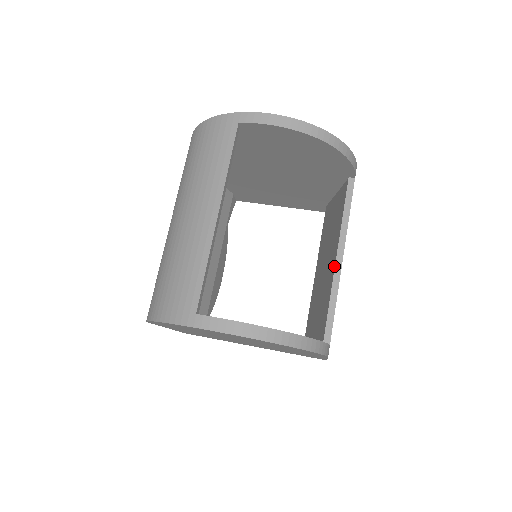
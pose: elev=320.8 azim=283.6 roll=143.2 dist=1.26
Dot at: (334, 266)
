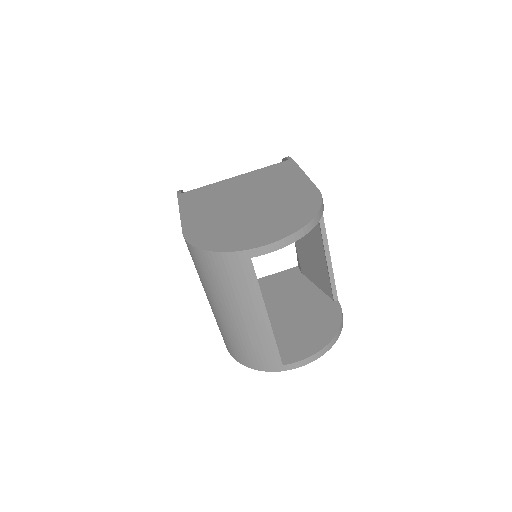
Dot at: (325, 258)
